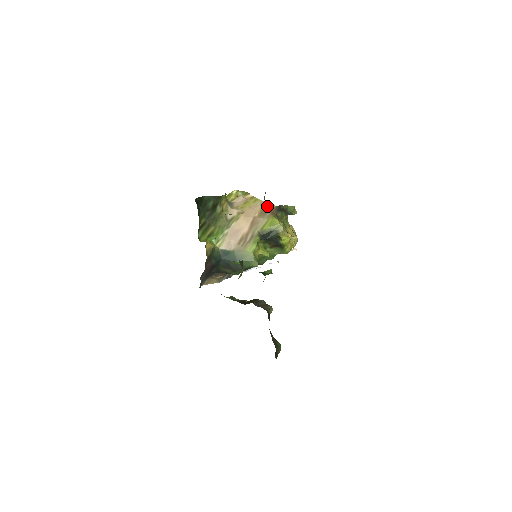
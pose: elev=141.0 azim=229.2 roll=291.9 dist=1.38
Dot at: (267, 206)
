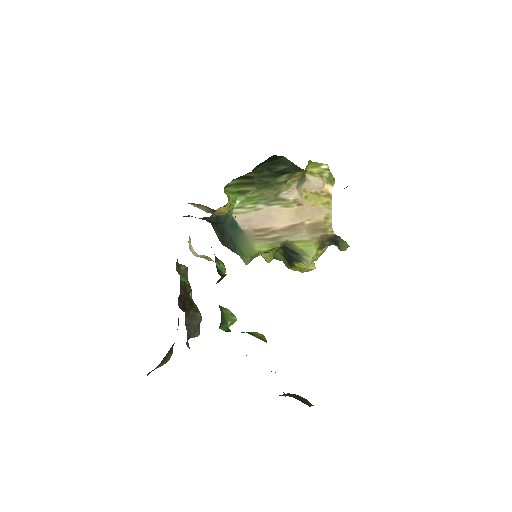
Dot at: (327, 225)
